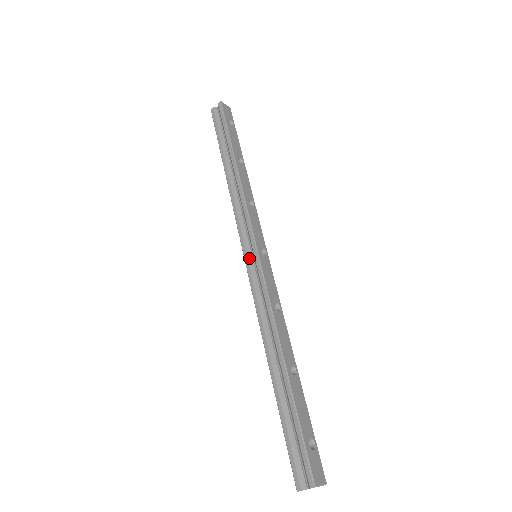
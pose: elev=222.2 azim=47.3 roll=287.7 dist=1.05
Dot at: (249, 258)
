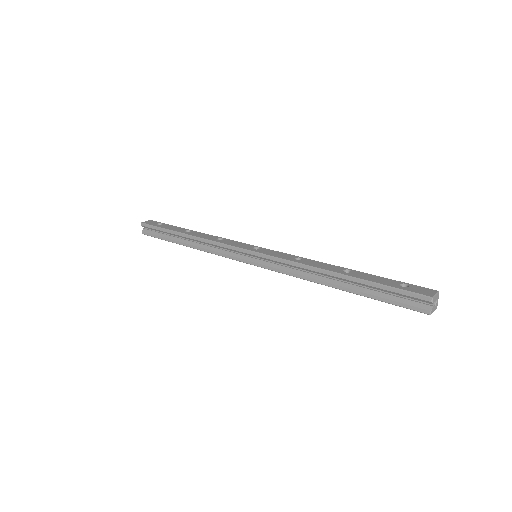
Dot at: (254, 261)
